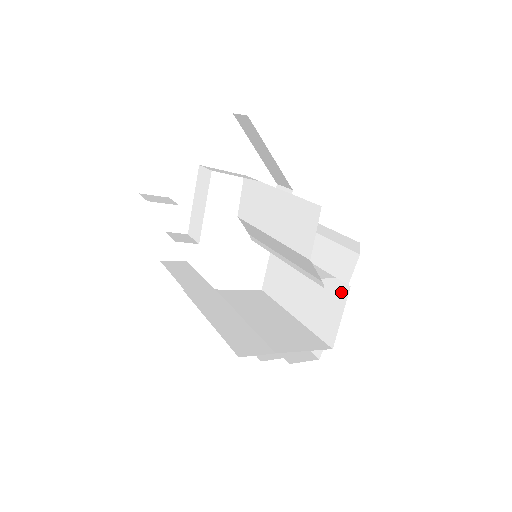
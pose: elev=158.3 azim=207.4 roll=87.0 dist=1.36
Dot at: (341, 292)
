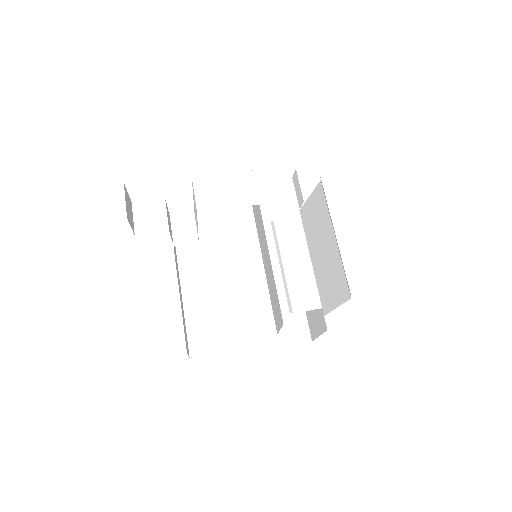
Dot at: (322, 323)
